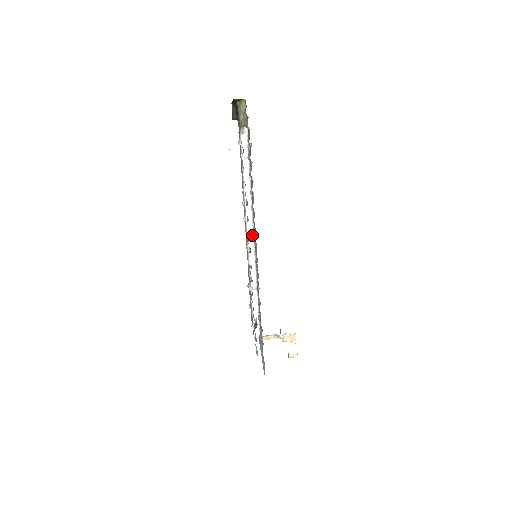
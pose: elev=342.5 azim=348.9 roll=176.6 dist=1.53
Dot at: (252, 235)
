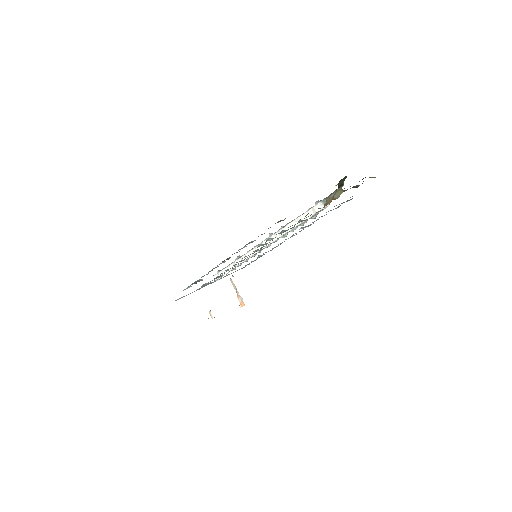
Dot at: occluded
